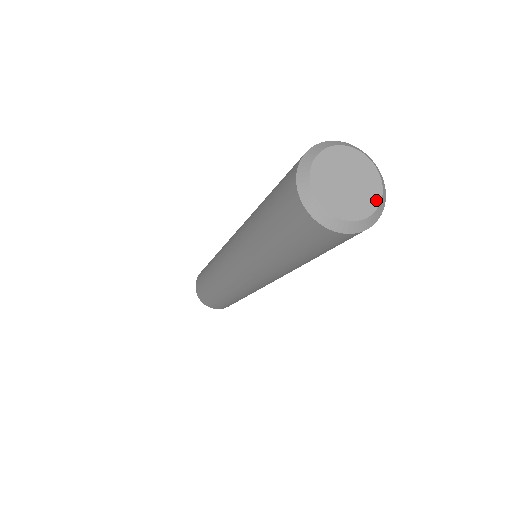
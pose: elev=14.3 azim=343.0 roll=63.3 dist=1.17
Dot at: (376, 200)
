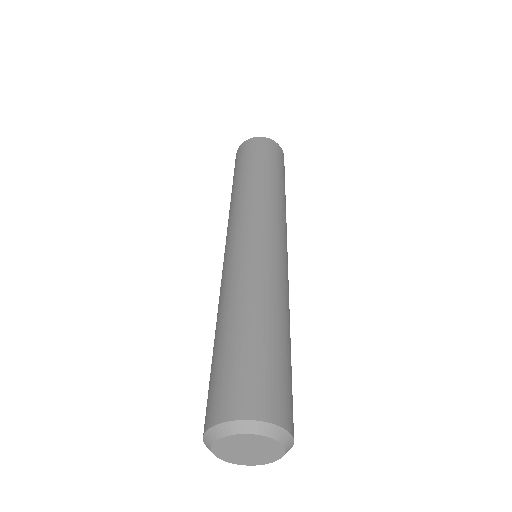
Dot at: (276, 444)
